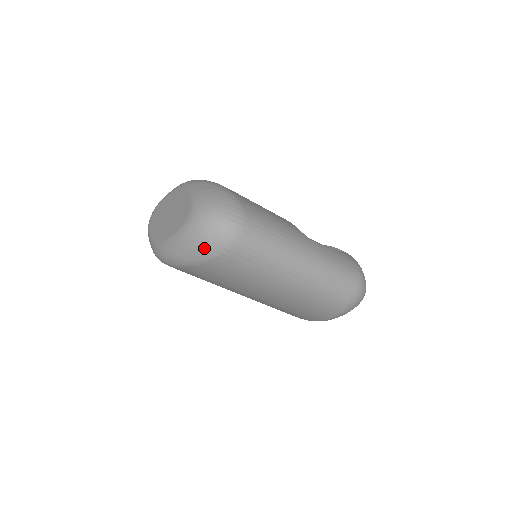
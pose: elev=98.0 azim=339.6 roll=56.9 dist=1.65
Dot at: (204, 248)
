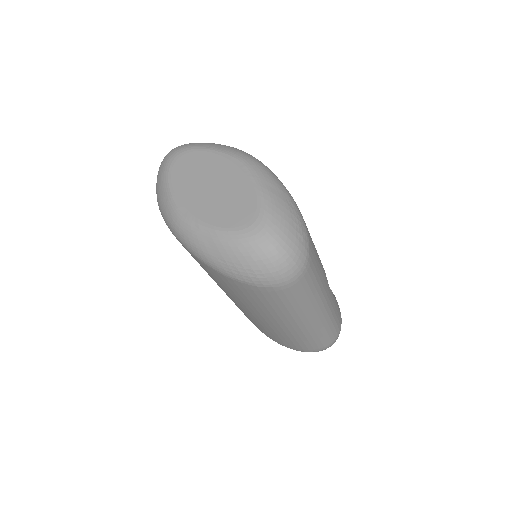
Dot at: (249, 272)
